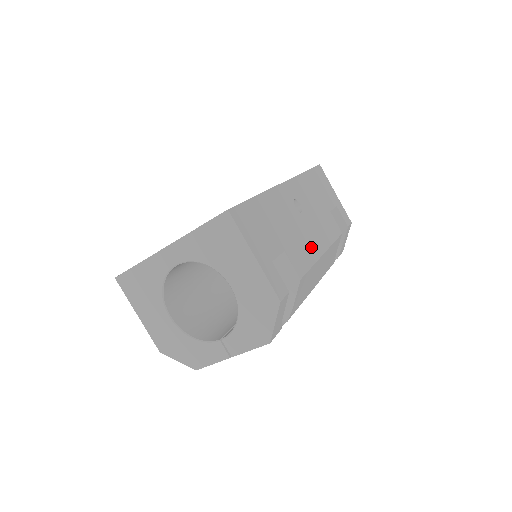
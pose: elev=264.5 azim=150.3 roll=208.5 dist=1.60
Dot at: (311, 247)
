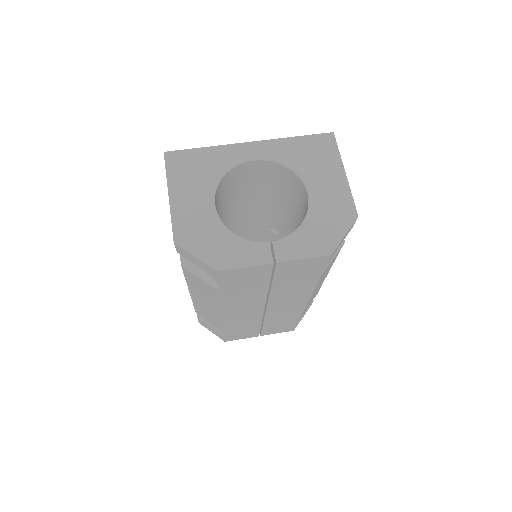
Dot at: occluded
